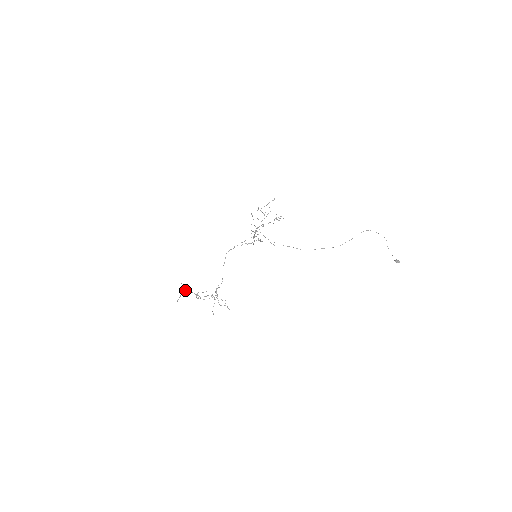
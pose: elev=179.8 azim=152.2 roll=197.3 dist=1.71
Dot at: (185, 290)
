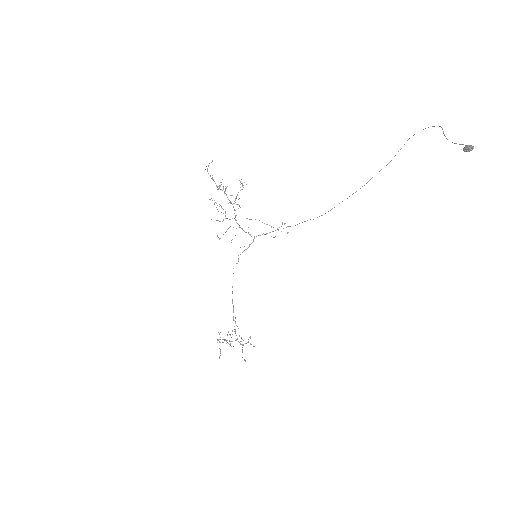
Dot at: occluded
